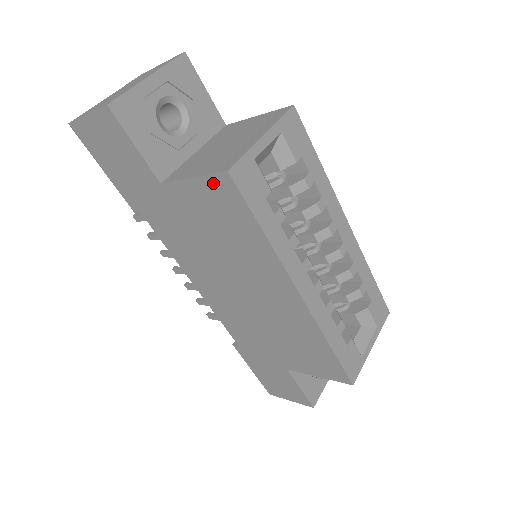
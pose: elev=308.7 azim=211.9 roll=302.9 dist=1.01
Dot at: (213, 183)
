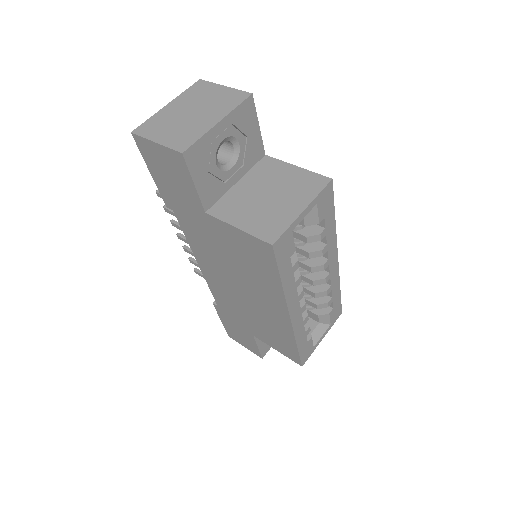
Dot at: (255, 241)
